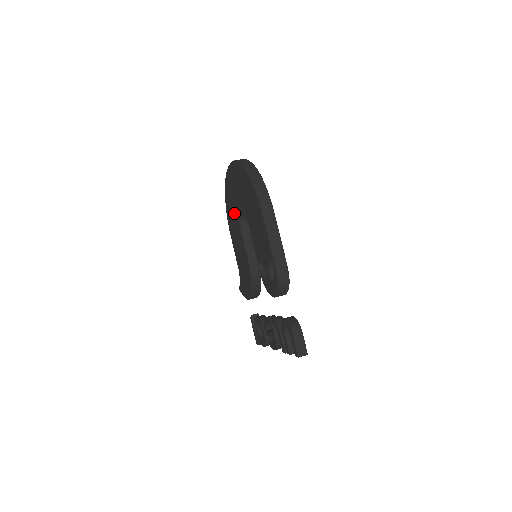
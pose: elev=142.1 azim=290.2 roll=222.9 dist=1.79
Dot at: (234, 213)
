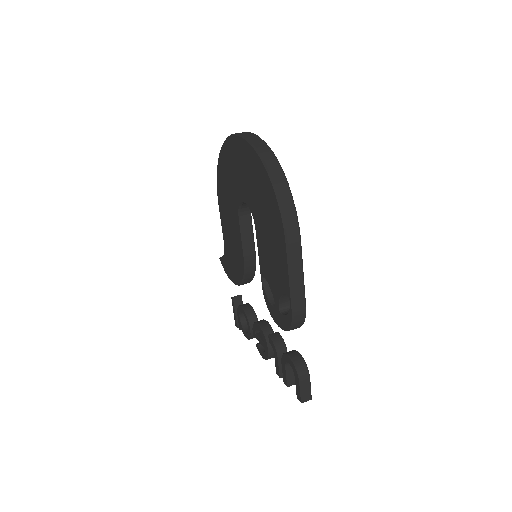
Dot at: (231, 191)
